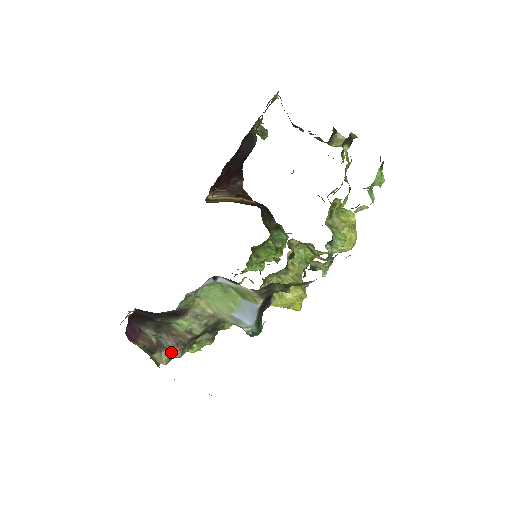
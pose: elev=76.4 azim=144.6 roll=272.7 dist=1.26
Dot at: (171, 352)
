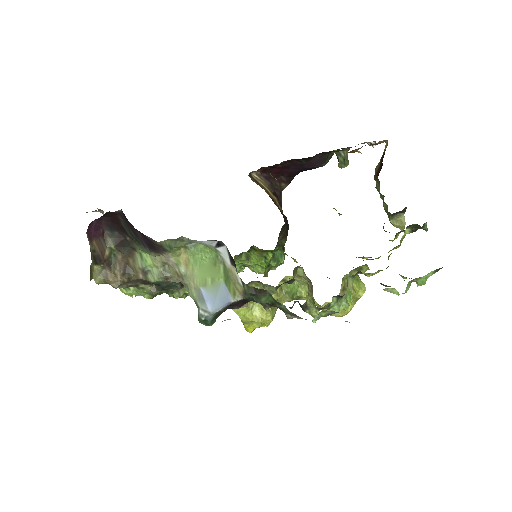
Dot at: (112, 276)
